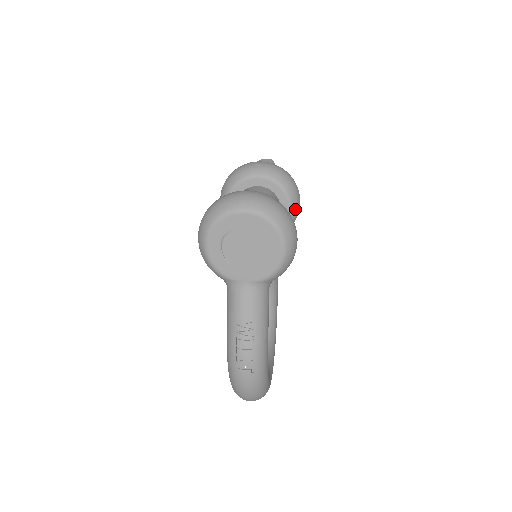
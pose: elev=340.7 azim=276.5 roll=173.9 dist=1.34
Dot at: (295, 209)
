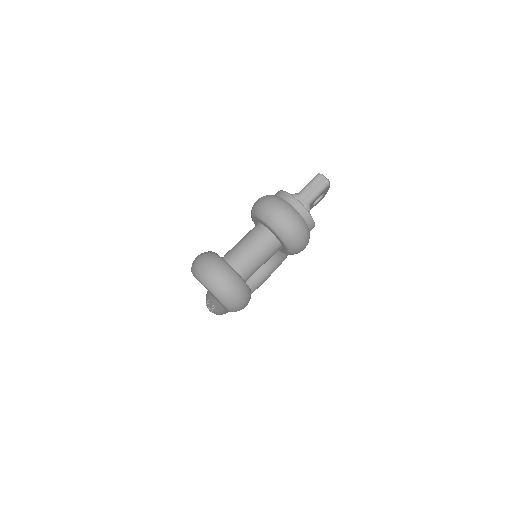
Dot at: occluded
